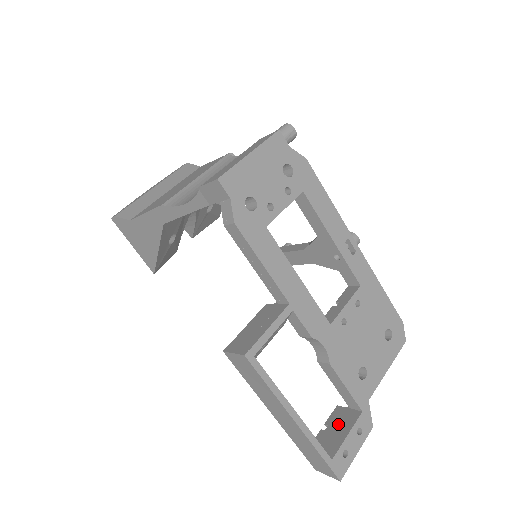
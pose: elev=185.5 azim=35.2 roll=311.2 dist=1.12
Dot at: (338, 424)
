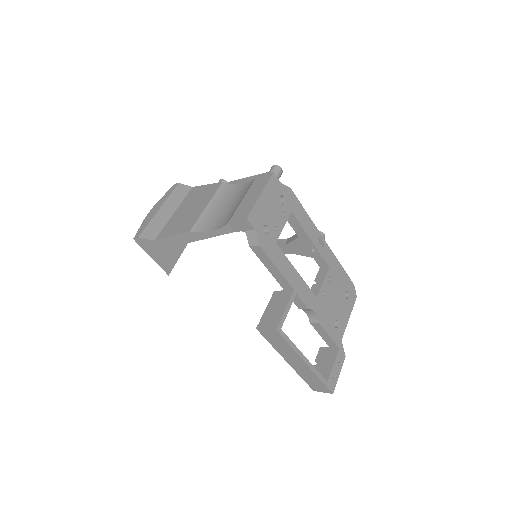
Dot at: (325, 359)
